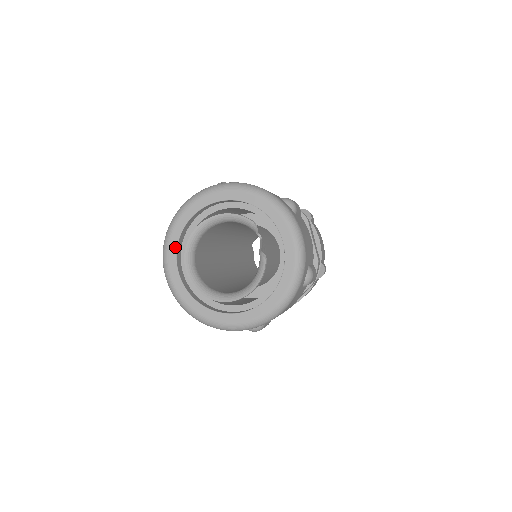
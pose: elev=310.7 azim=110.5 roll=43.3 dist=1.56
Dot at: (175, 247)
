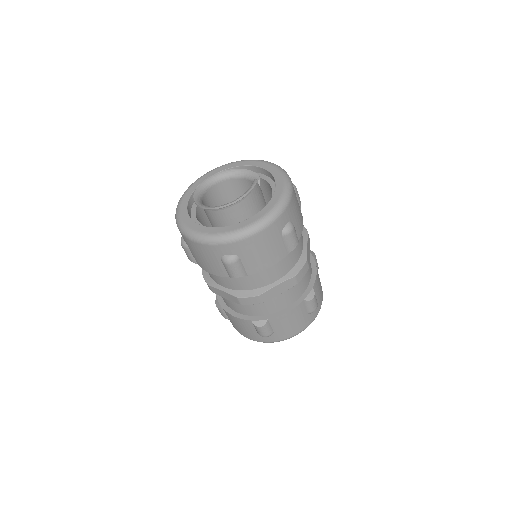
Dot at: (194, 188)
